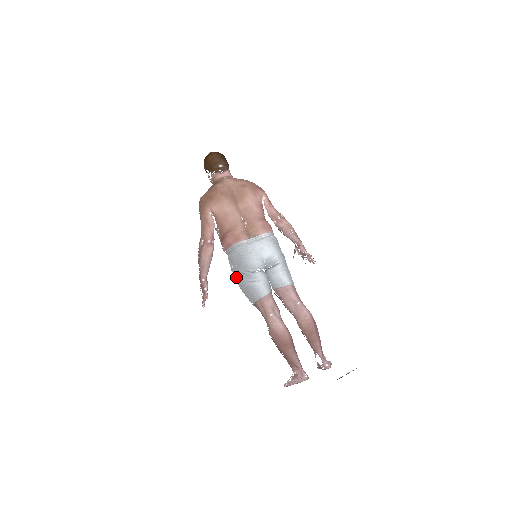
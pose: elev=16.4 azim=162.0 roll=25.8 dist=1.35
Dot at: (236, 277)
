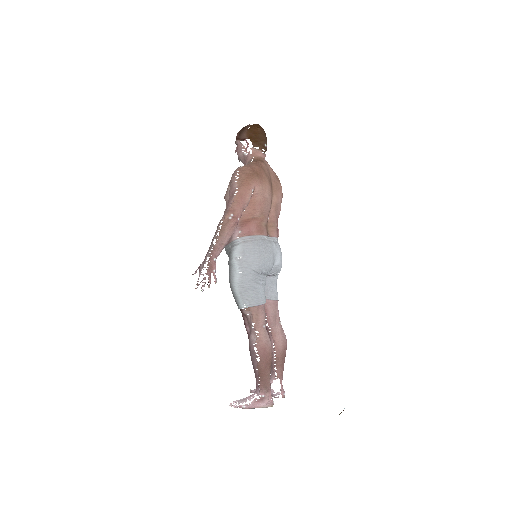
Dot at: (239, 270)
